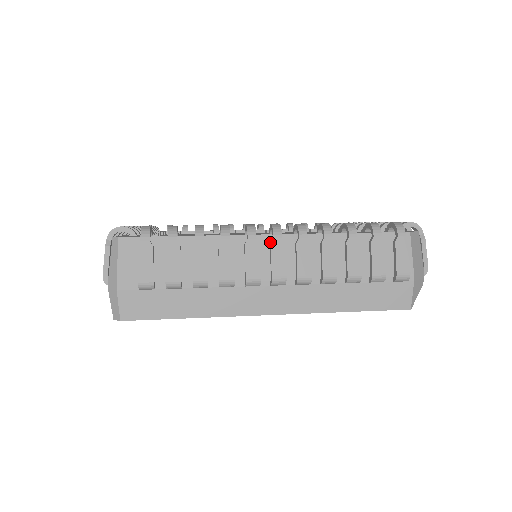
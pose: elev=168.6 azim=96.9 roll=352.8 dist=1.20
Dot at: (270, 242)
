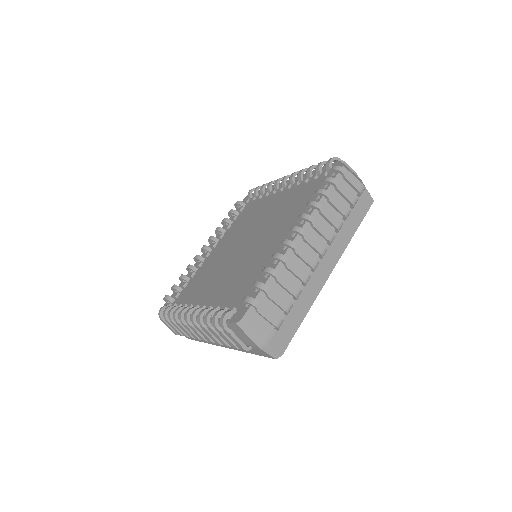
Dot at: (300, 239)
